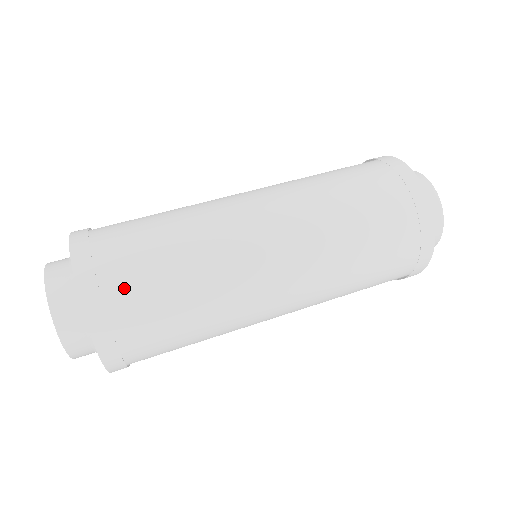
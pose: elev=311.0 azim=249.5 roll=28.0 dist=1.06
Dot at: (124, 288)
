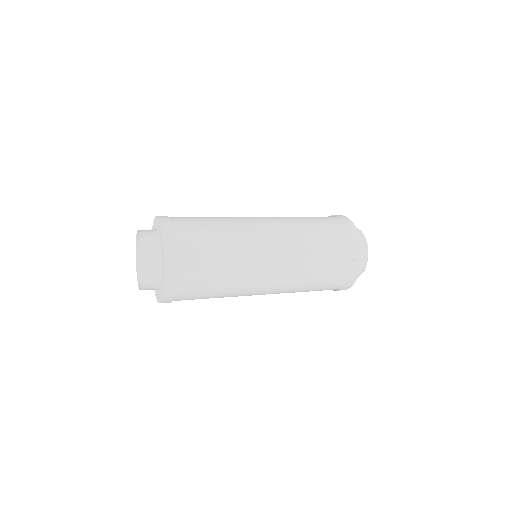
Dot at: occluded
